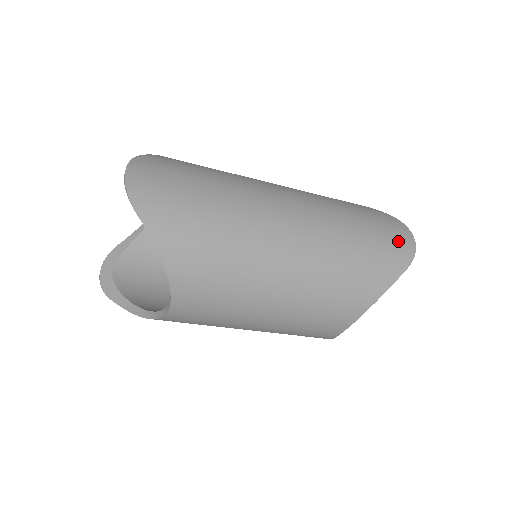
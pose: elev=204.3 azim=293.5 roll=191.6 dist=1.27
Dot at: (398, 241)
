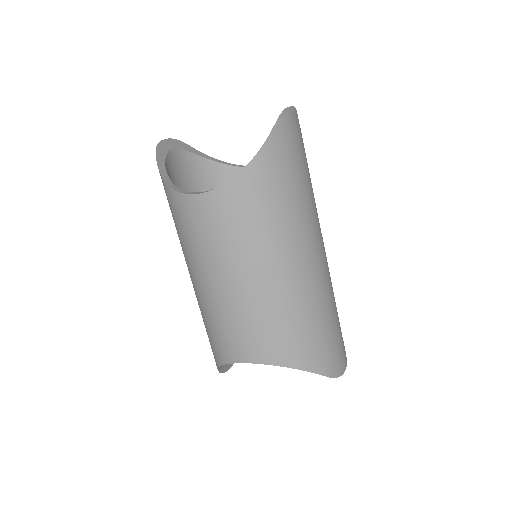
Dot at: (340, 356)
